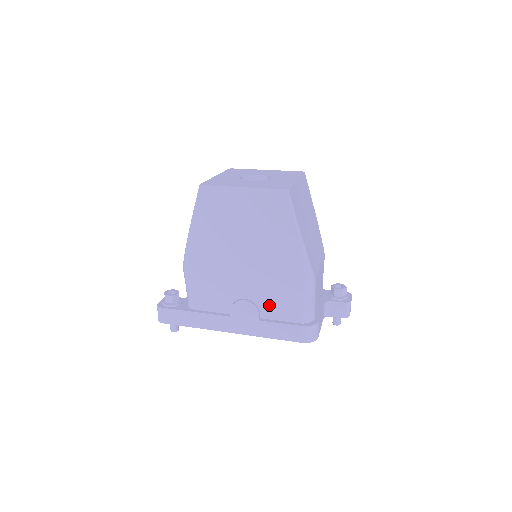
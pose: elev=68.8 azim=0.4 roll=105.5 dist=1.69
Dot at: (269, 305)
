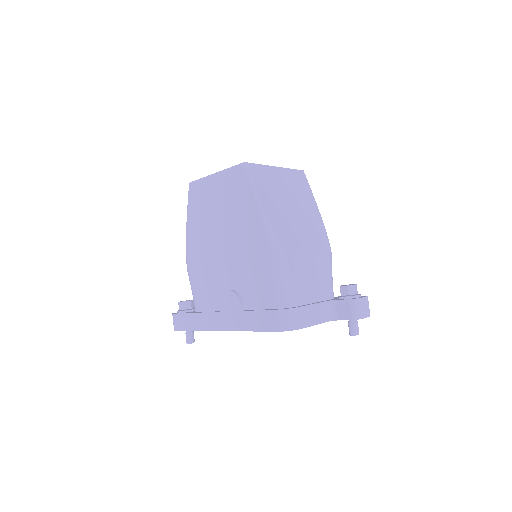
Dot at: (249, 292)
